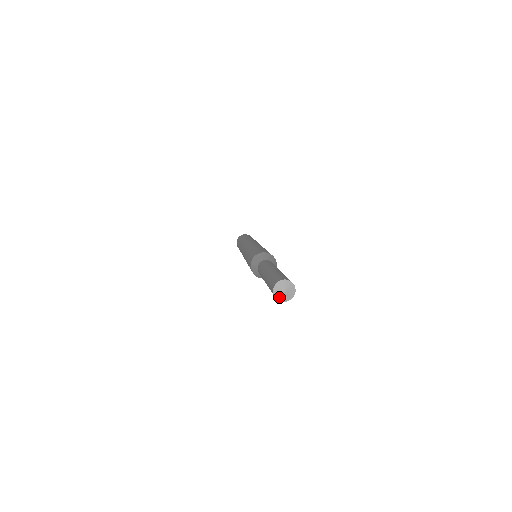
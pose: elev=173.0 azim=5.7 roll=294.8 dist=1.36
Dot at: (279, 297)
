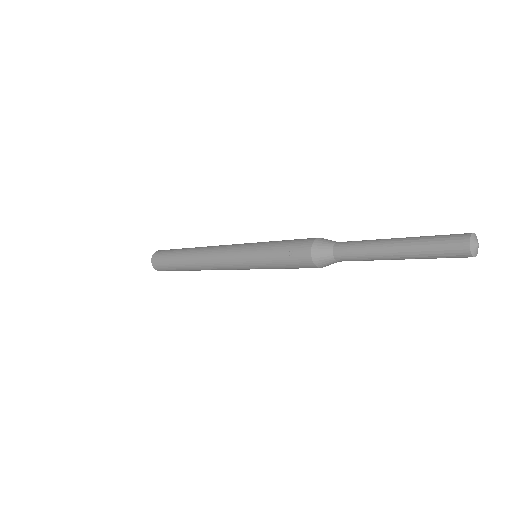
Dot at: (472, 248)
